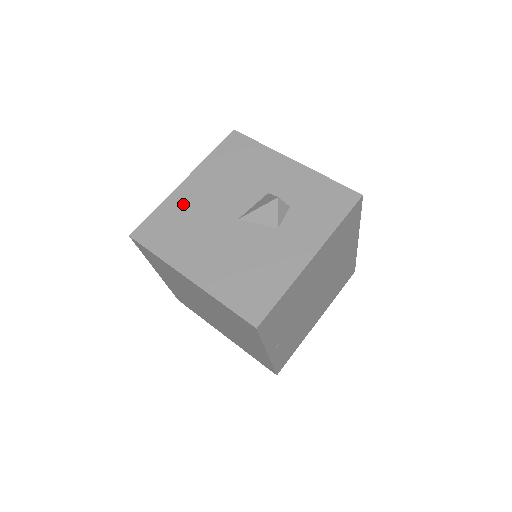
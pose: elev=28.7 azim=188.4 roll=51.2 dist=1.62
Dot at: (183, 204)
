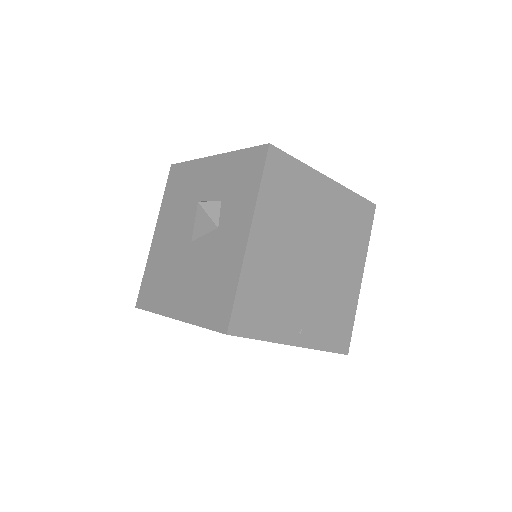
Dot at: (157, 256)
